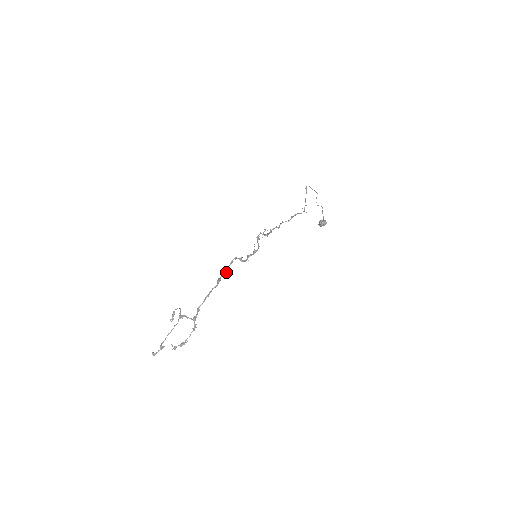
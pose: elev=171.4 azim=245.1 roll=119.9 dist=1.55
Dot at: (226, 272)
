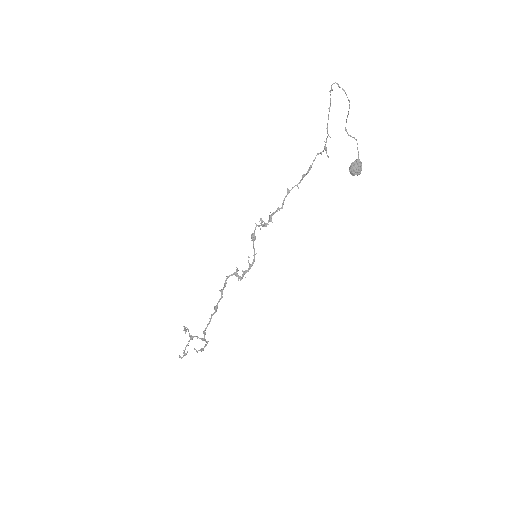
Dot at: (221, 298)
